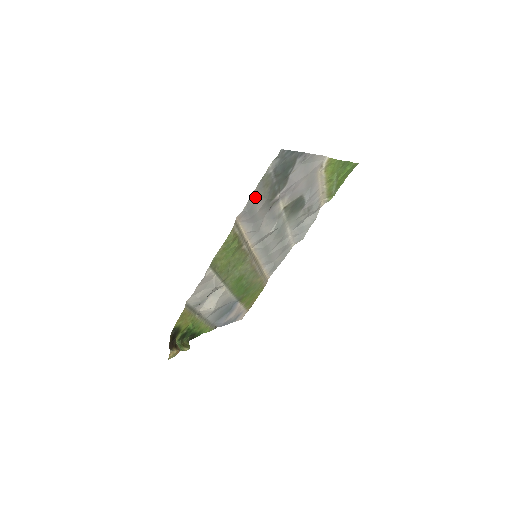
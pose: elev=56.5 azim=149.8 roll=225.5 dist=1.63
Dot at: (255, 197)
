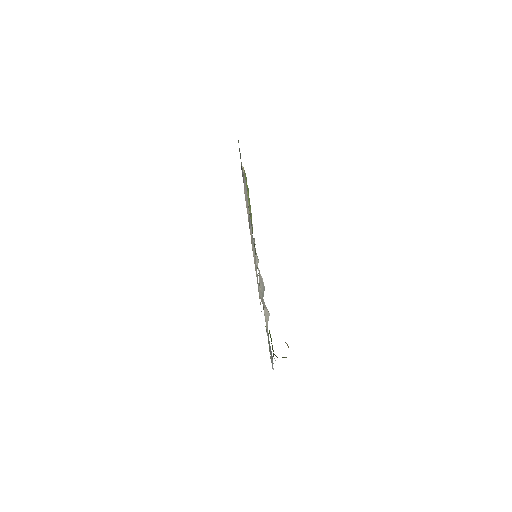
Dot at: (242, 169)
